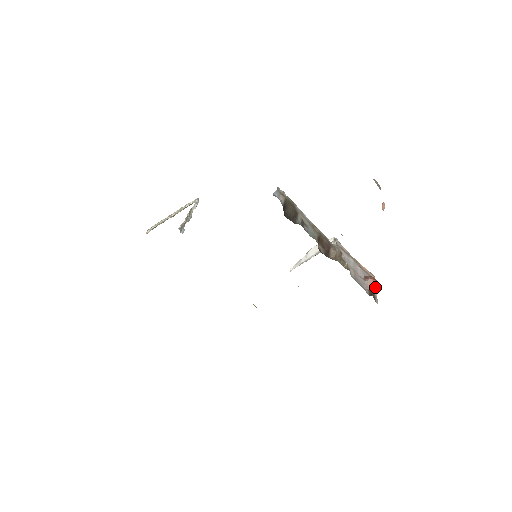
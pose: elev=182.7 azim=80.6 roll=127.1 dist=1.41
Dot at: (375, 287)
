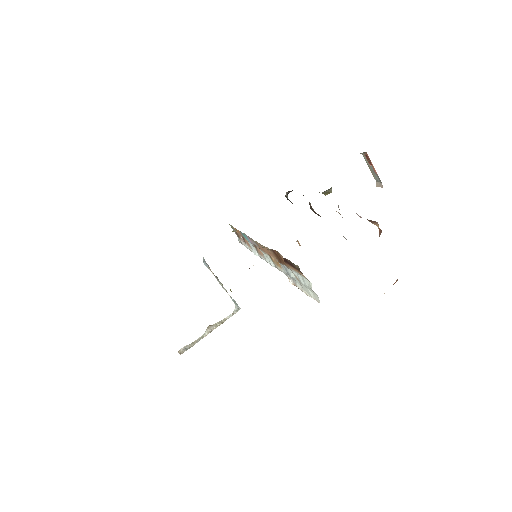
Dot at: (374, 222)
